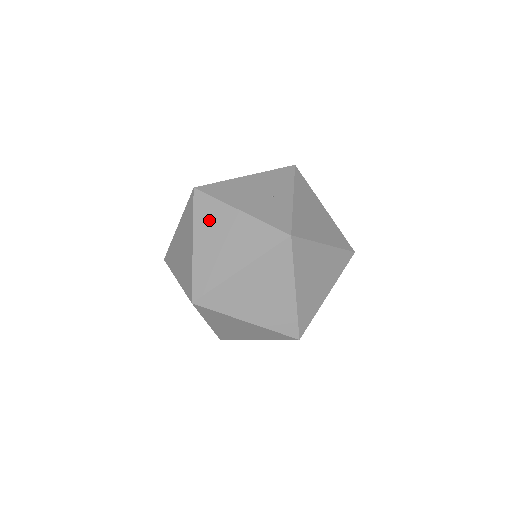
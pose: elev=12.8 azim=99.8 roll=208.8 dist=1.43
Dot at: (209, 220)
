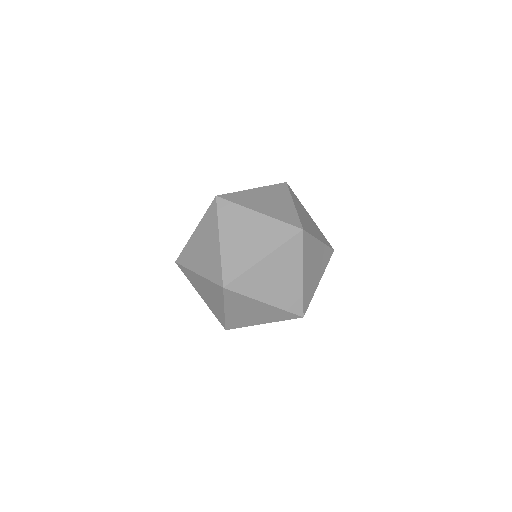
Dot at: (238, 304)
